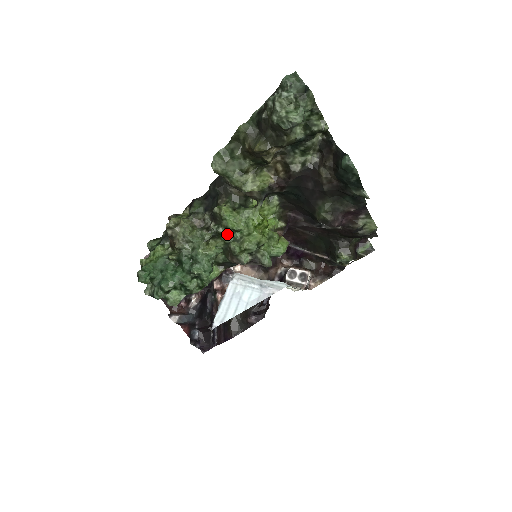
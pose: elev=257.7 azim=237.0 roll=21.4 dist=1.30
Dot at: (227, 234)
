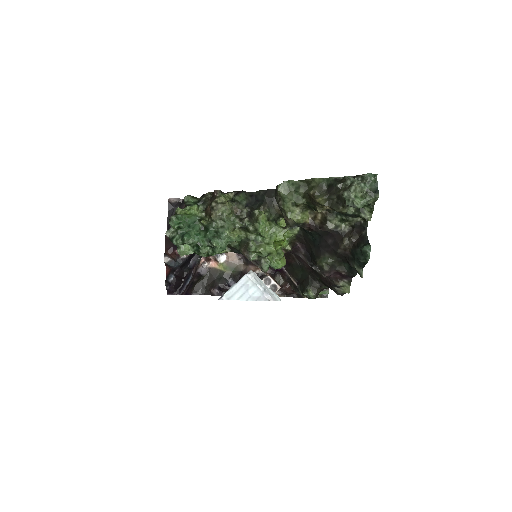
Dot at: (253, 233)
